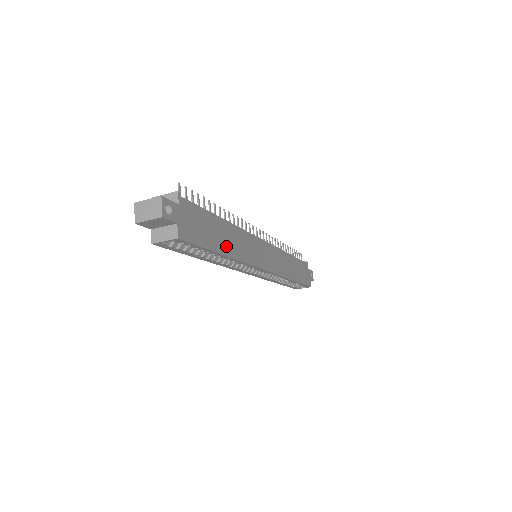
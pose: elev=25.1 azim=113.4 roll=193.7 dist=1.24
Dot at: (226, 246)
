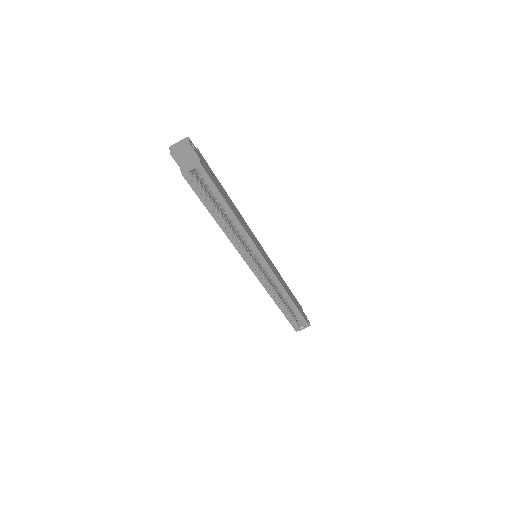
Dot at: (233, 209)
